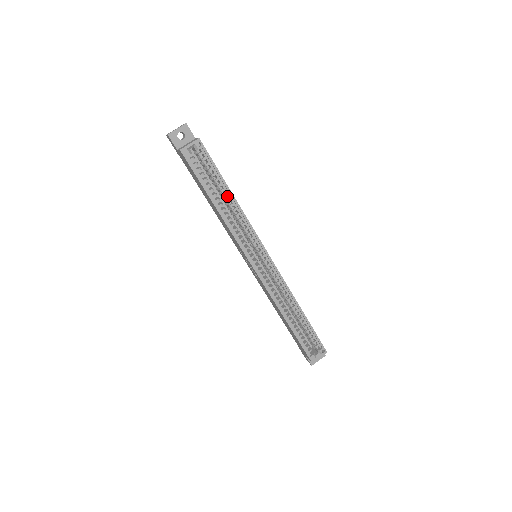
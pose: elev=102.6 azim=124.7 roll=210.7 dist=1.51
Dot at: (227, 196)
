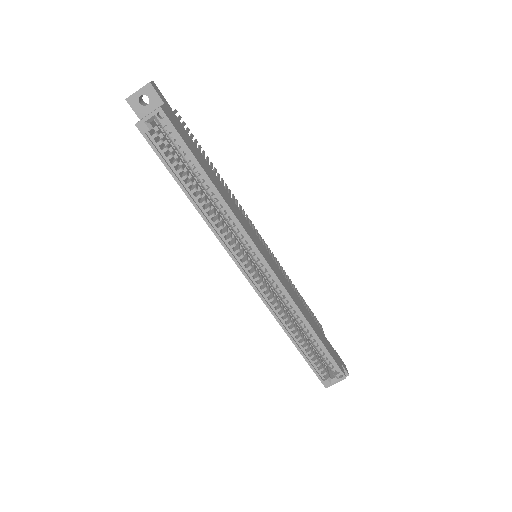
Dot at: occluded
